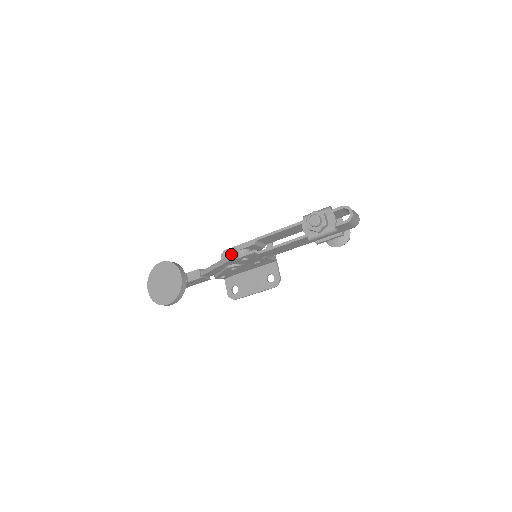
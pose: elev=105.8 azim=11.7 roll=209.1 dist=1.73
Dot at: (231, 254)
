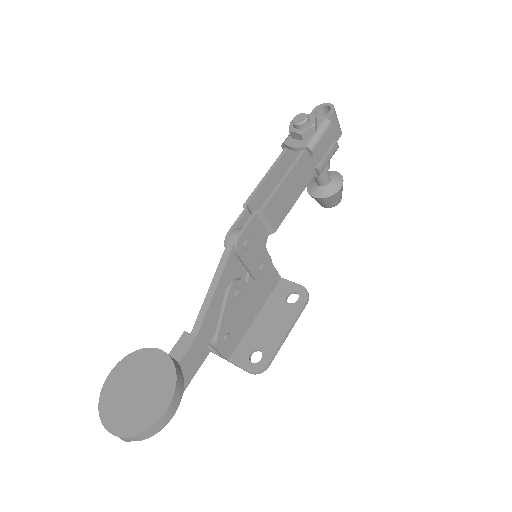
Dot at: occluded
